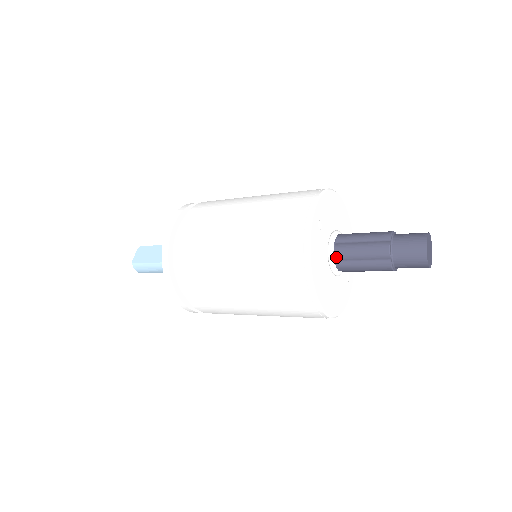
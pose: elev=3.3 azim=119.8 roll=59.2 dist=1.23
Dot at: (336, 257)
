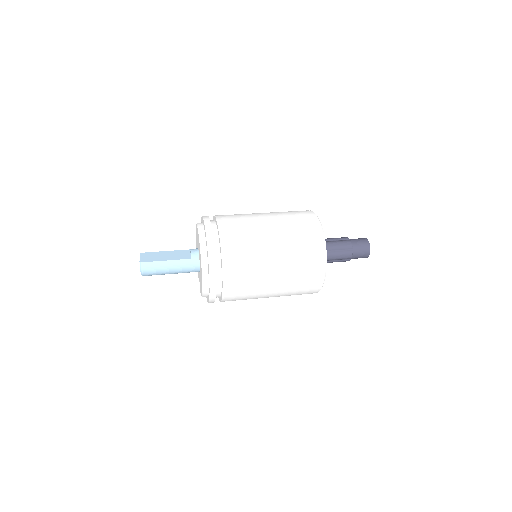
Dot at: occluded
